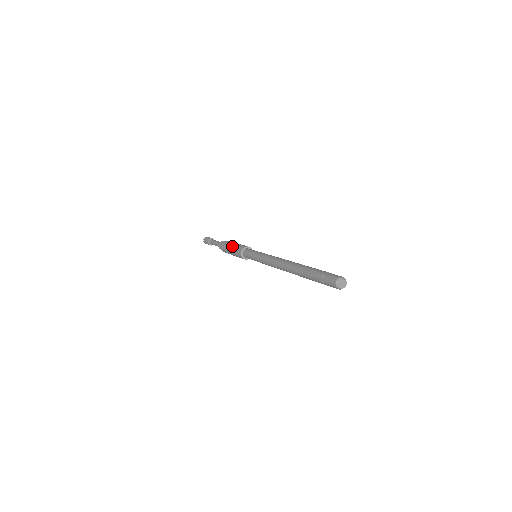
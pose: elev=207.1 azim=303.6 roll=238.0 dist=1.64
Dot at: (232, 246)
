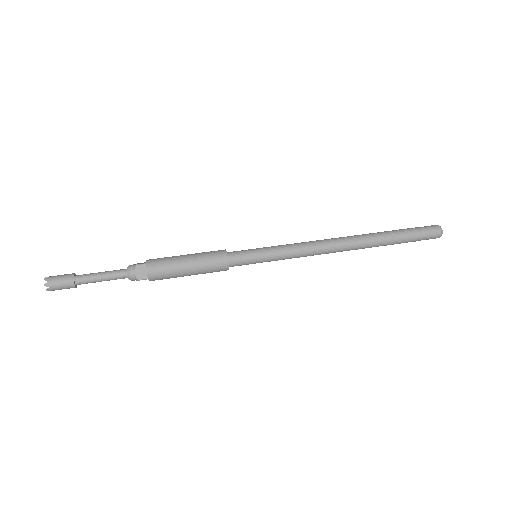
Dot at: (189, 254)
